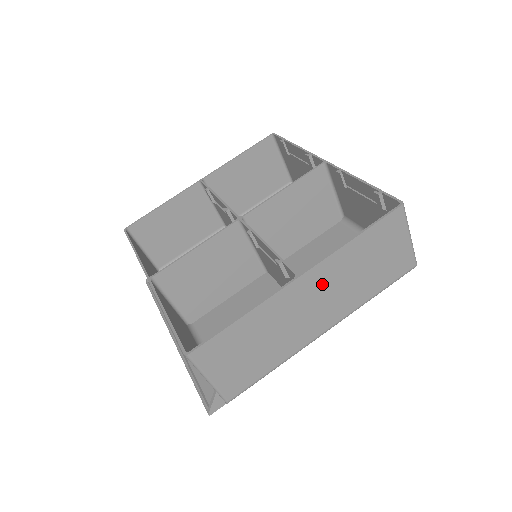
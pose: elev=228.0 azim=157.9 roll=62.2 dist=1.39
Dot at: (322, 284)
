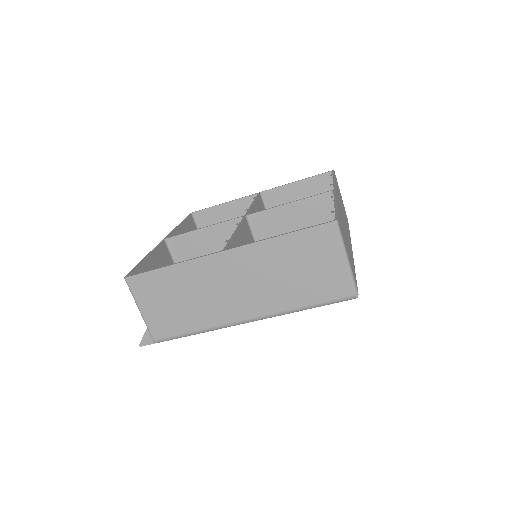
Dot at: (246, 268)
